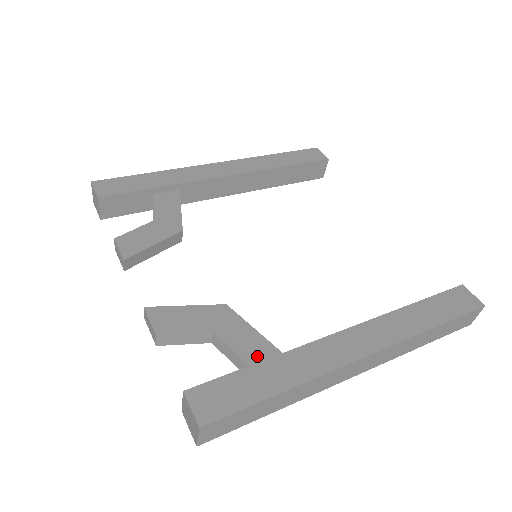
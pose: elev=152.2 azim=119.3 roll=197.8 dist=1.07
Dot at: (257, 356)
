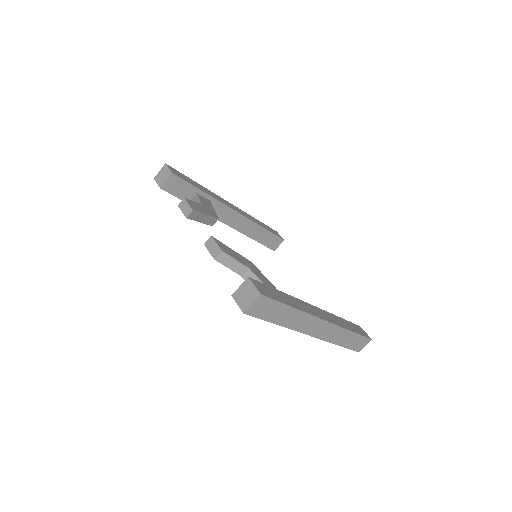
Dot at: occluded
